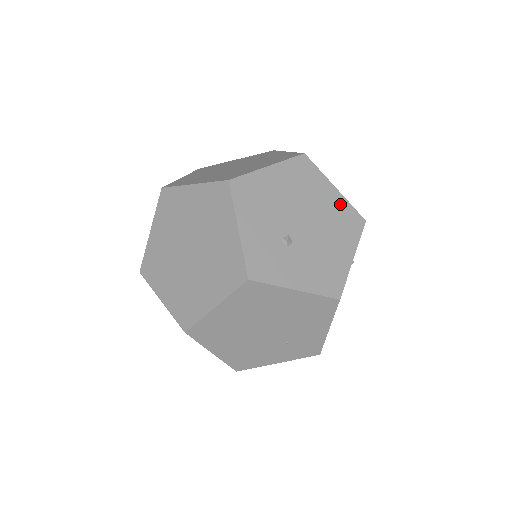
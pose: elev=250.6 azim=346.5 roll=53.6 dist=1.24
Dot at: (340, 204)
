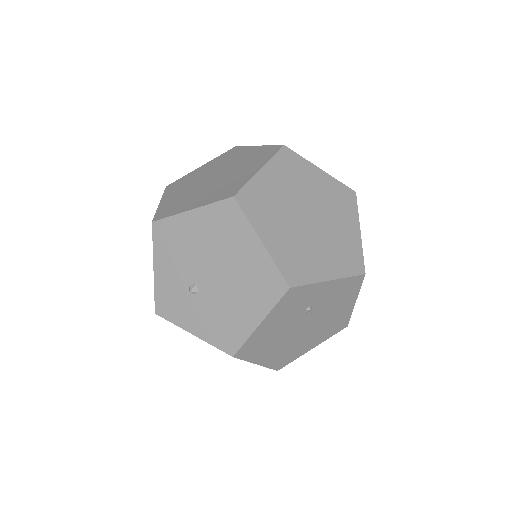
Dot at: (261, 262)
